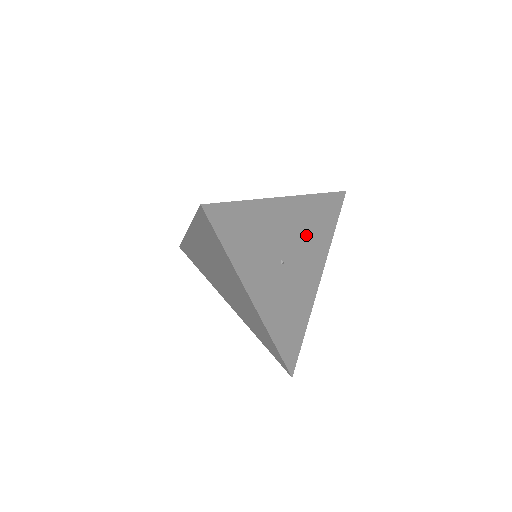
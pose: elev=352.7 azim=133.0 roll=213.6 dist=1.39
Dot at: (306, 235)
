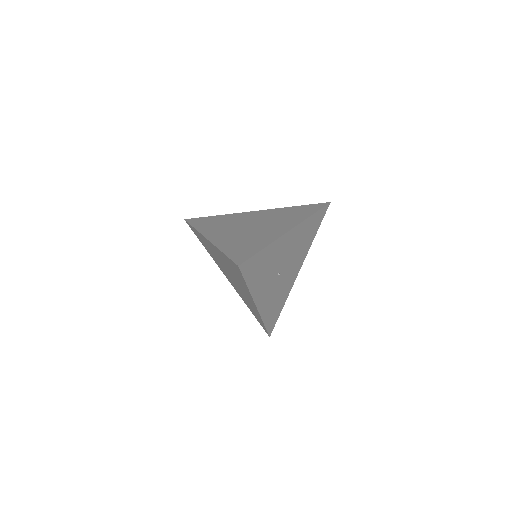
Dot at: (297, 248)
